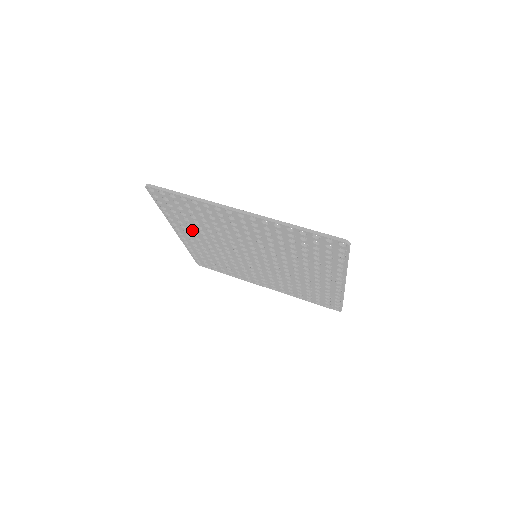
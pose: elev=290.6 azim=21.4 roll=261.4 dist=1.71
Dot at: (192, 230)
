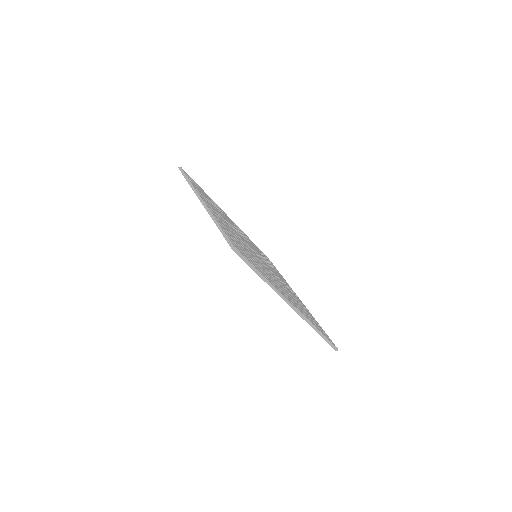
Dot at: occluded
